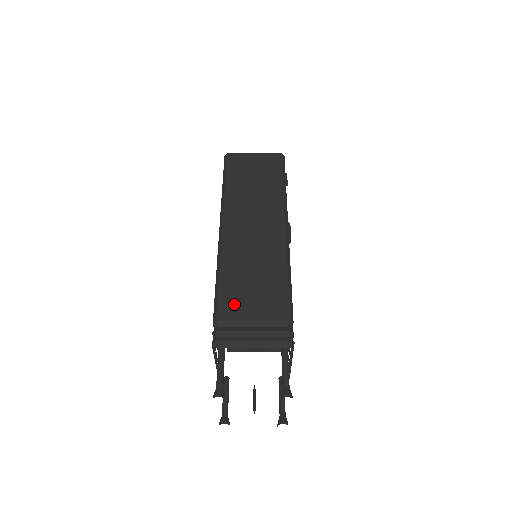
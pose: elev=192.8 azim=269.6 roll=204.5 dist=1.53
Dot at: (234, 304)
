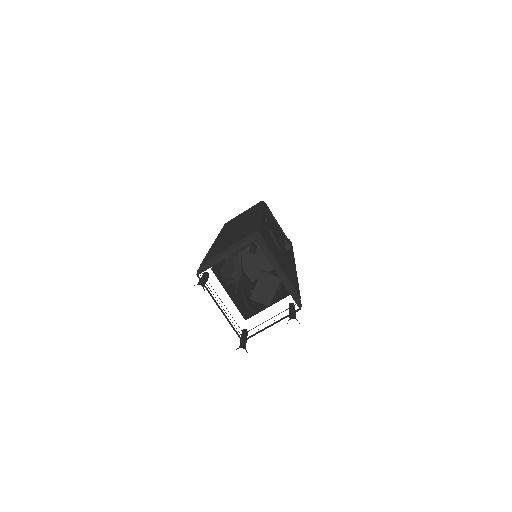
Dot at: (215, 253)
